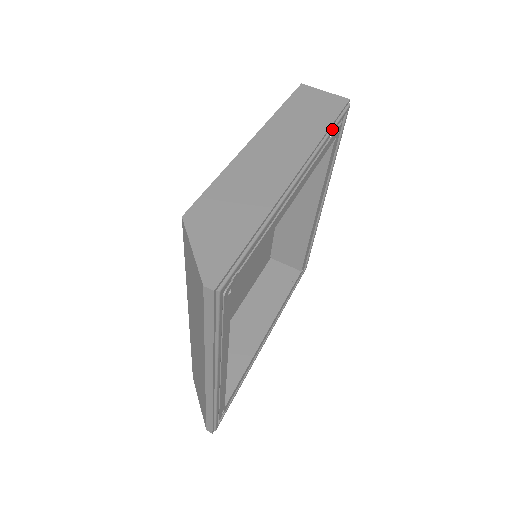
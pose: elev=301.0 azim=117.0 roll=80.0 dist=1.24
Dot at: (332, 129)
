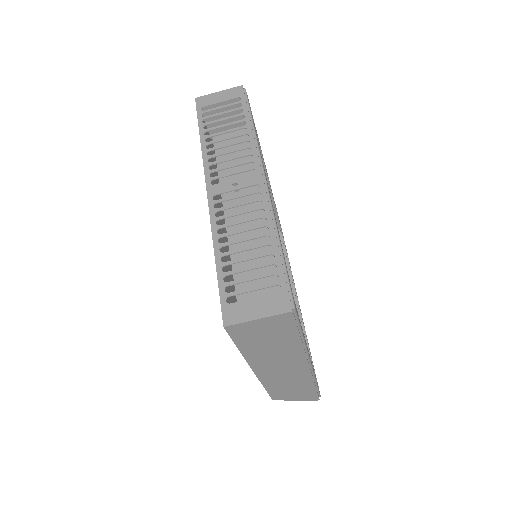
Dot at: (302, 334)
